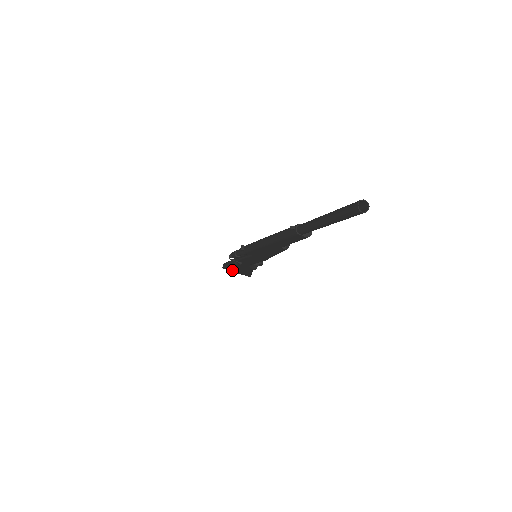
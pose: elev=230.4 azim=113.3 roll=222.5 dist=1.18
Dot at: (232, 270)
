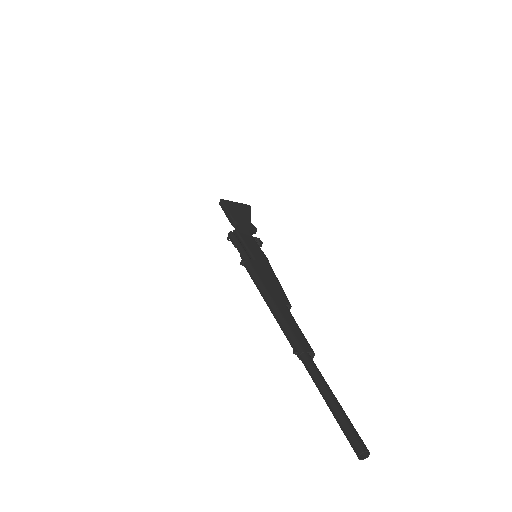
Dot at: occluded
